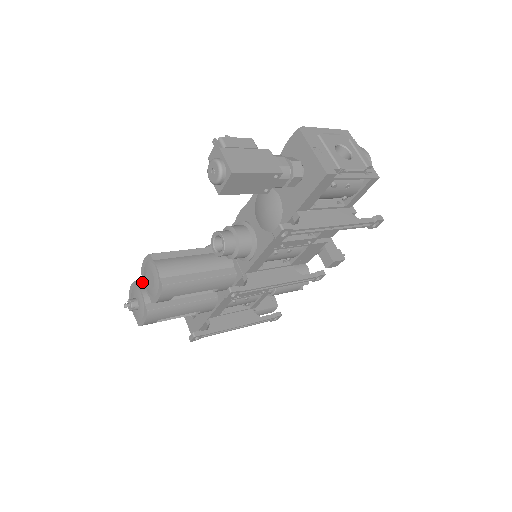
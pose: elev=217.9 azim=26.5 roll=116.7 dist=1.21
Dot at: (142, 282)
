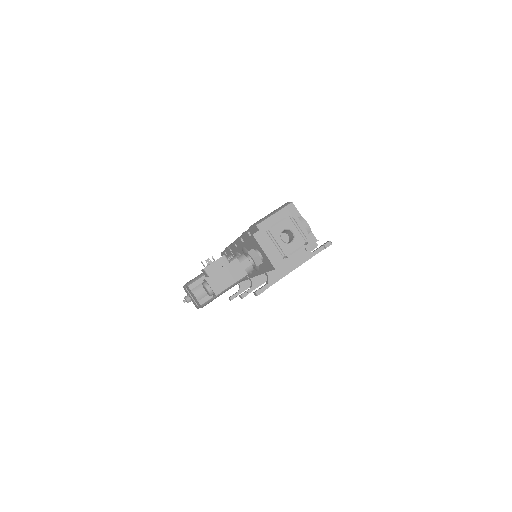
Dot at: occluded
